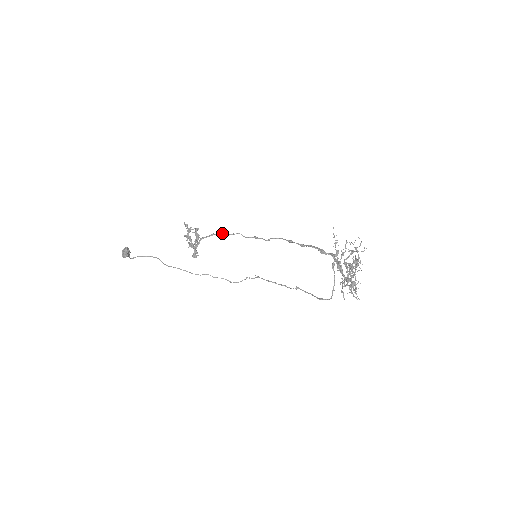
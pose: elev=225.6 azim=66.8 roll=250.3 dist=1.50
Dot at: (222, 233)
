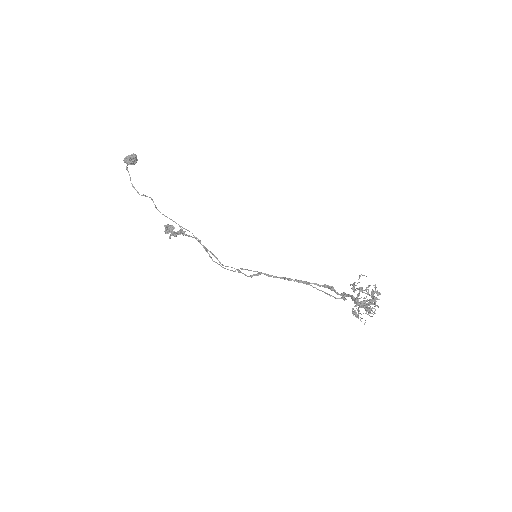
Dot at: (207, 249)
